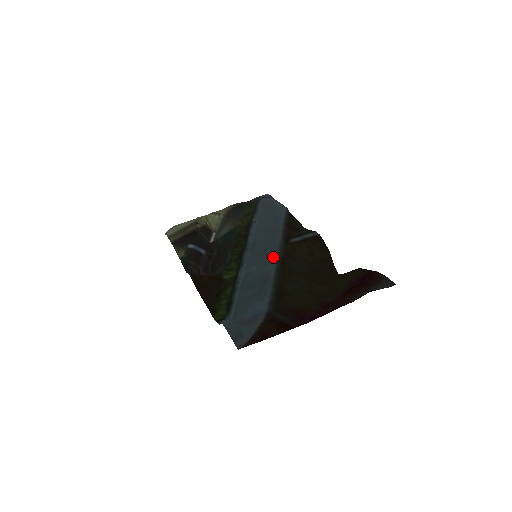
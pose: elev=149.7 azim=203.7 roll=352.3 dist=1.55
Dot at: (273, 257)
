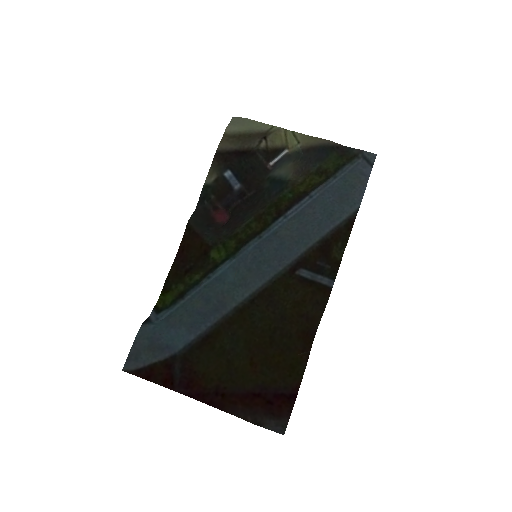
Dot at: (257, 282)
